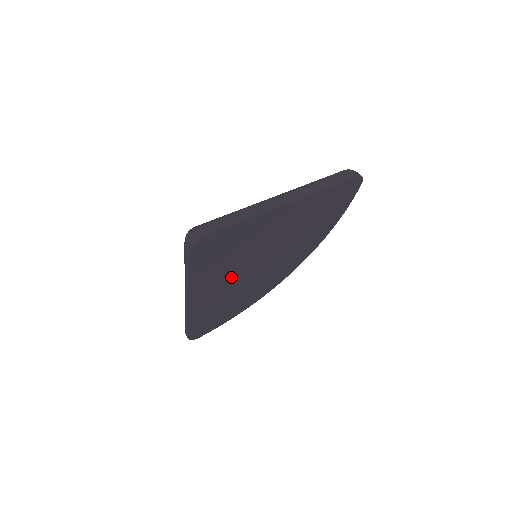
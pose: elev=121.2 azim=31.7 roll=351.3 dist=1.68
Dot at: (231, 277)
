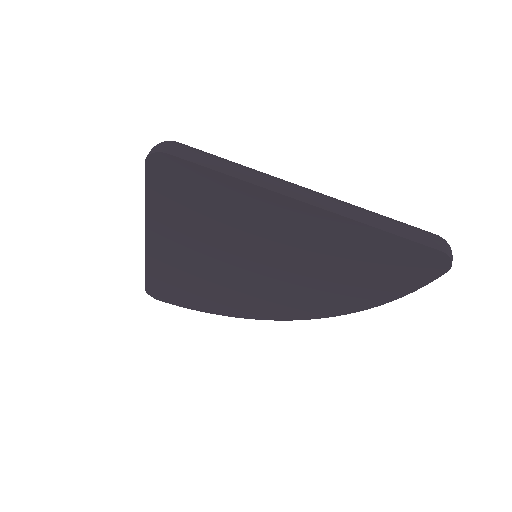
Dot at: (207, 252)
